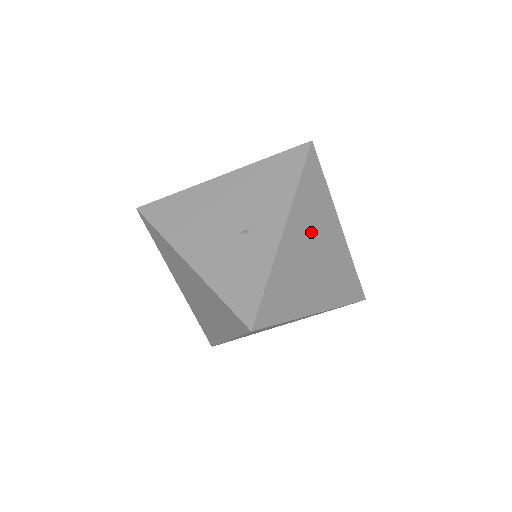
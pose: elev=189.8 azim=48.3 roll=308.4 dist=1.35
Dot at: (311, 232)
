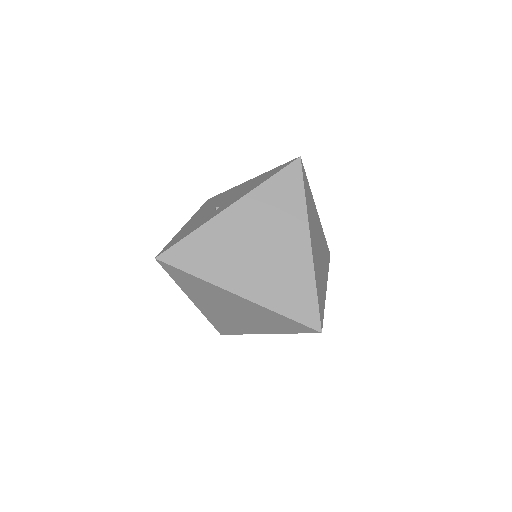
Dot at: (263, 225)
